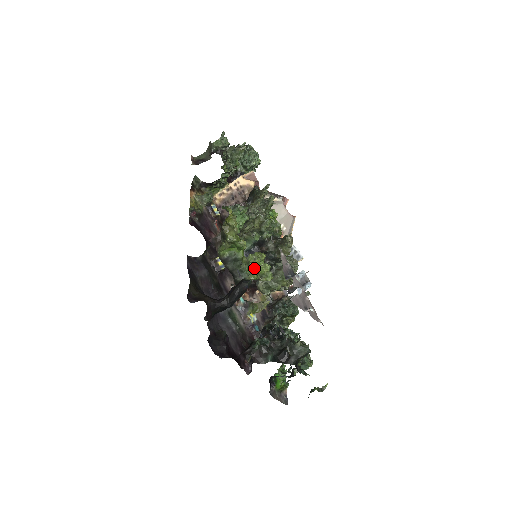
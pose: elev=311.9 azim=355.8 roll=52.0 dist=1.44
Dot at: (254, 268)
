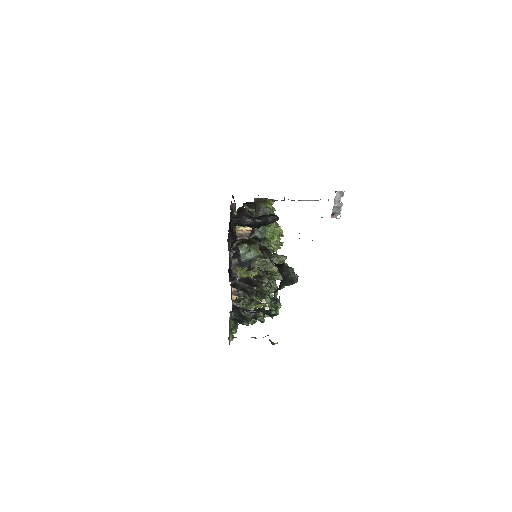
Dot at: (273, 231)
